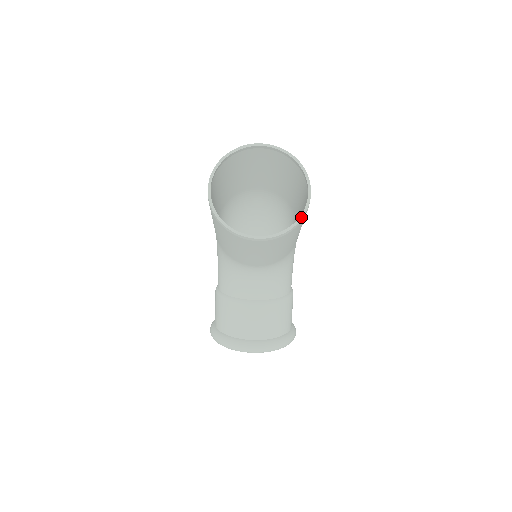
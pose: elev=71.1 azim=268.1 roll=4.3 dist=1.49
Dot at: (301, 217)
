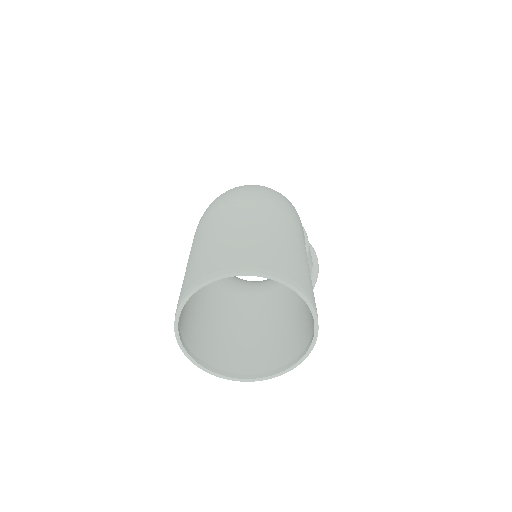
Dot at: (310, 350)
